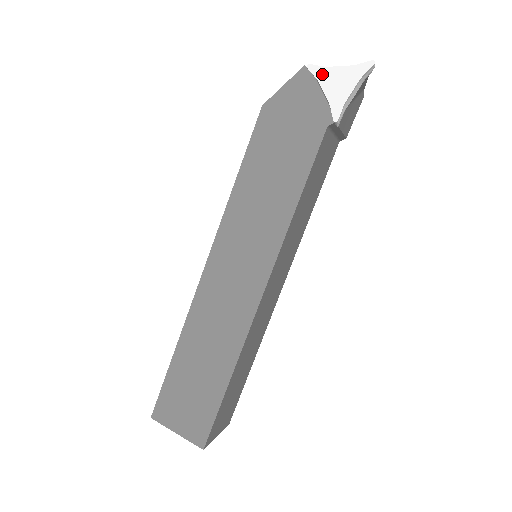
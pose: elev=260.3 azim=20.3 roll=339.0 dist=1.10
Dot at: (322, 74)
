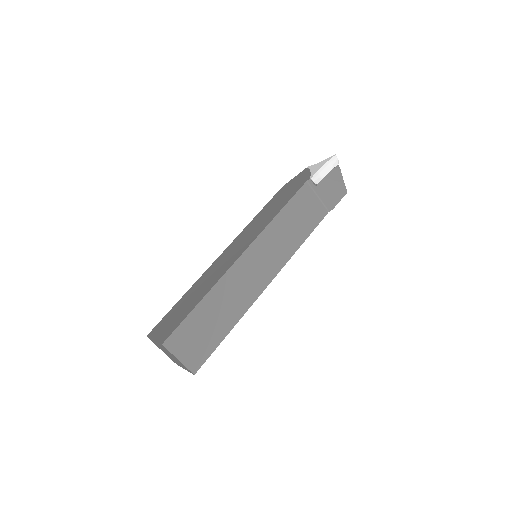
Dot at: (312, 167)
